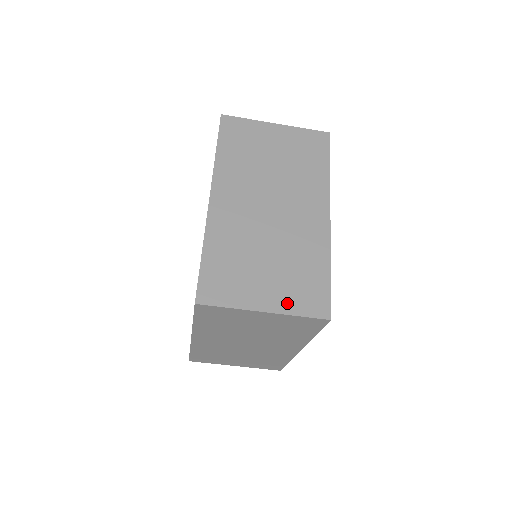
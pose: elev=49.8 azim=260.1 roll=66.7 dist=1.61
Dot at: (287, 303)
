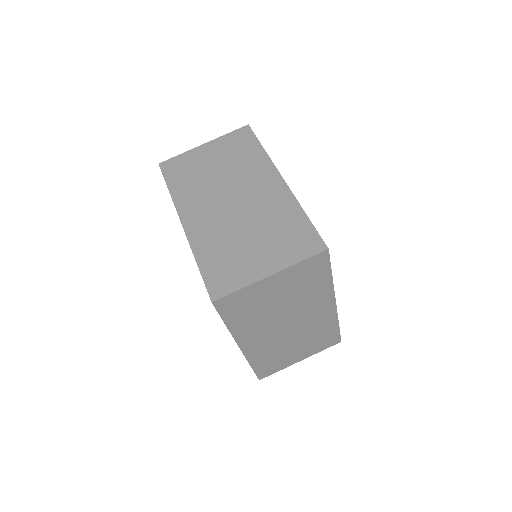
Dot at: (285, 258)
